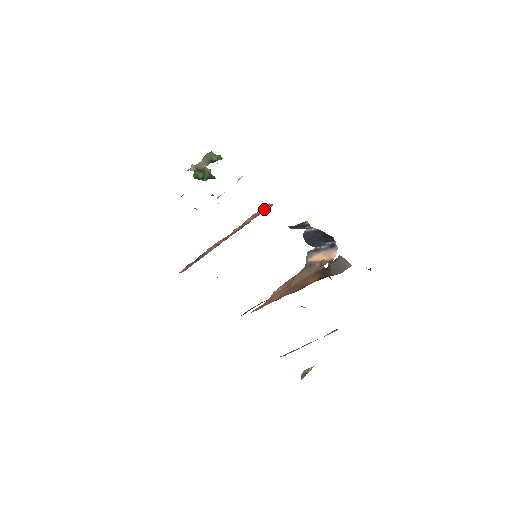
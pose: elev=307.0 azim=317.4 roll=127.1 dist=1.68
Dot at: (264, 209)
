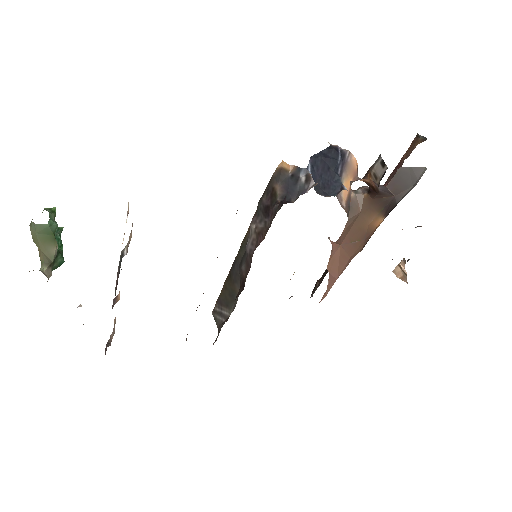
Dot at: occluded
